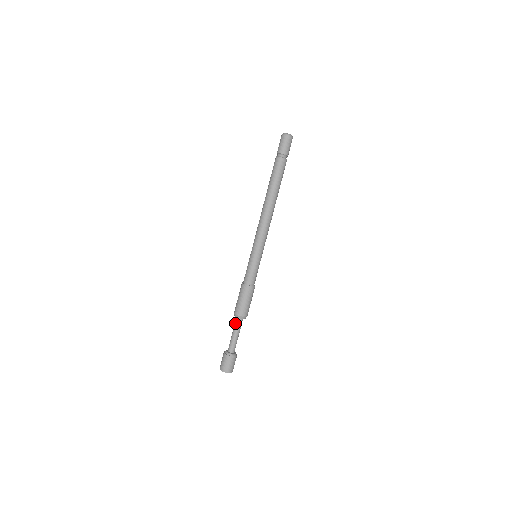
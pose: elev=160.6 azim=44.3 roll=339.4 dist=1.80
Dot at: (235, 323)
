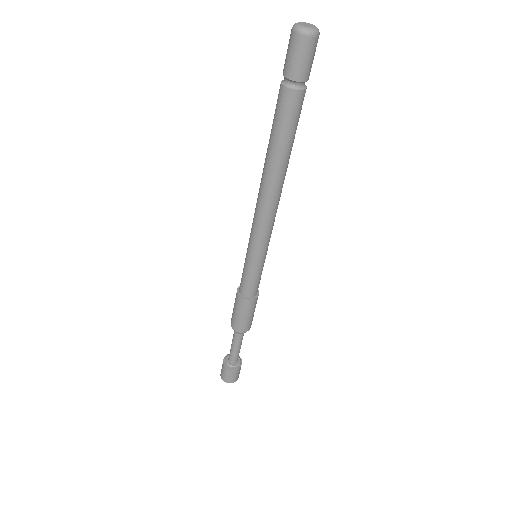
Dot at: (233, 334)
